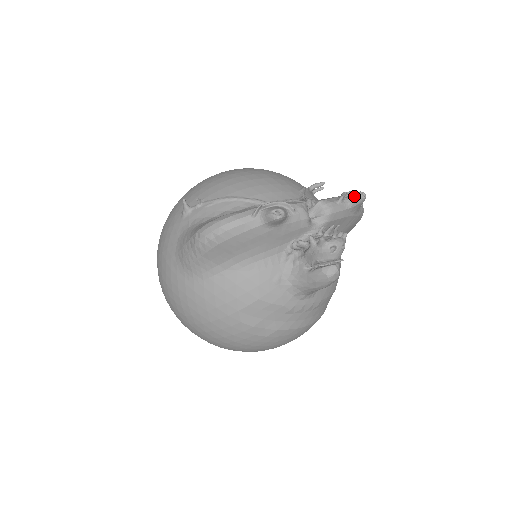
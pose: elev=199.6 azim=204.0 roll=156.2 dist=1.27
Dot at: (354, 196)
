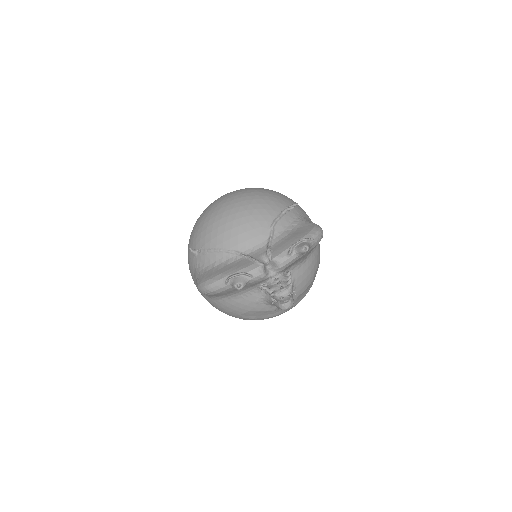
Dot at: (299, 250)
